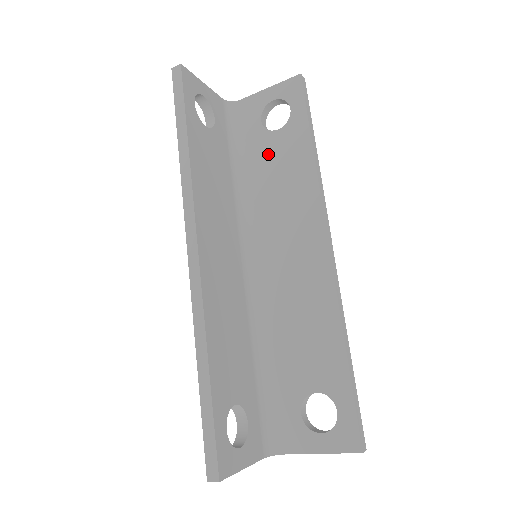
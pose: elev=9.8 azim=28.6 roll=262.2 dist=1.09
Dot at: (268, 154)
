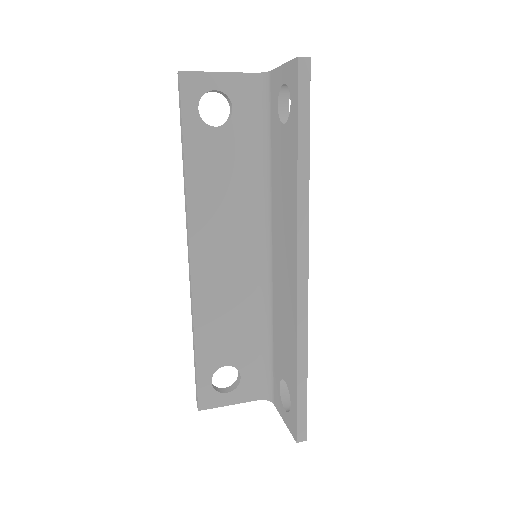
Dot at: (279, 149)
